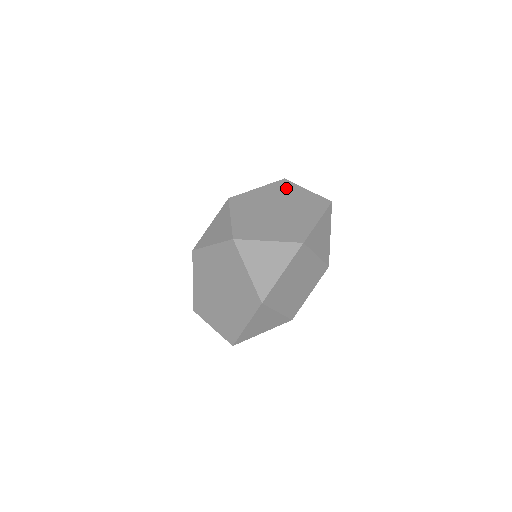
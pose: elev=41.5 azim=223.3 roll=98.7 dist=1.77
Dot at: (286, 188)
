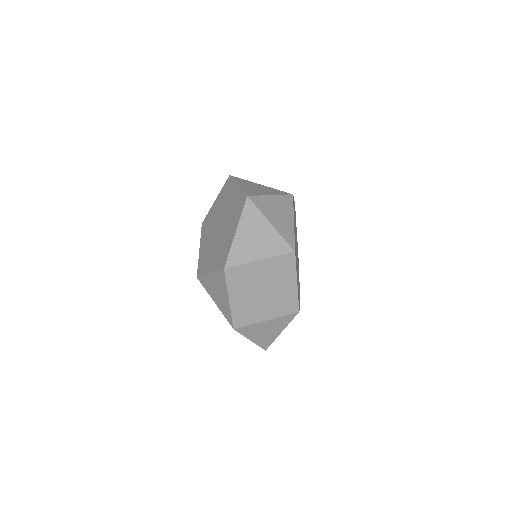
Dot at: (227, 191)
